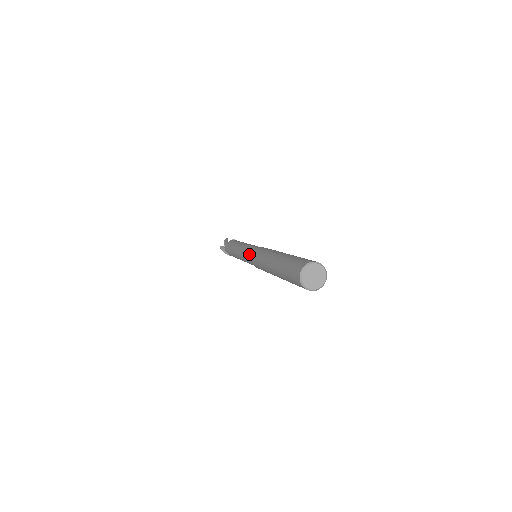
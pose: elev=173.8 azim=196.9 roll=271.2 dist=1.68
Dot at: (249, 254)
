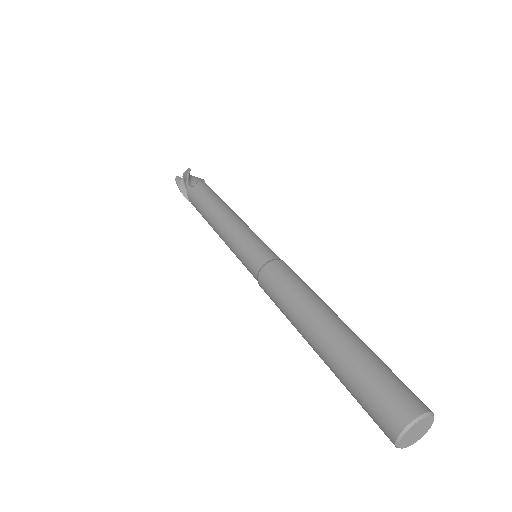
Dot at: (253, 256)
